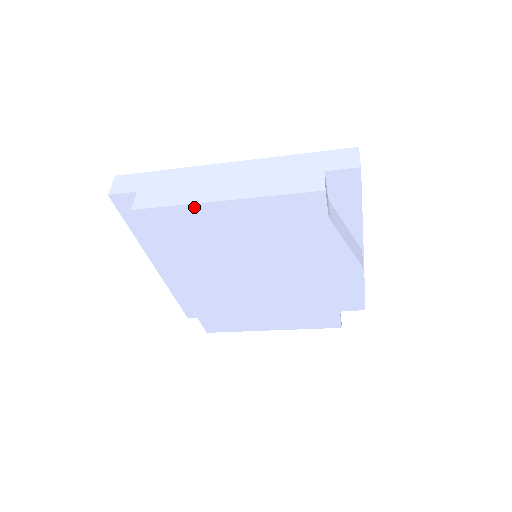
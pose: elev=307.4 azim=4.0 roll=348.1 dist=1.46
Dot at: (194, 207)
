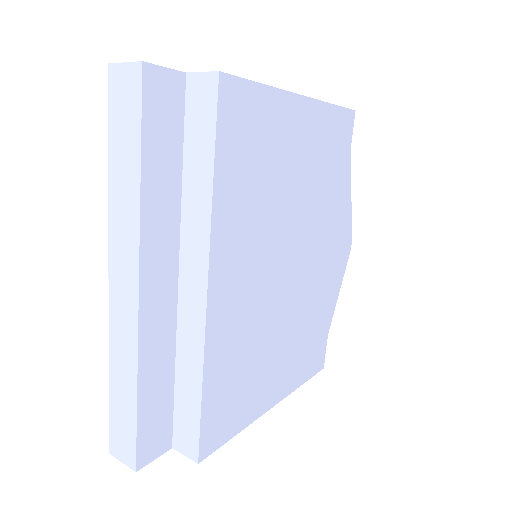
Dot at: (279, 96)
